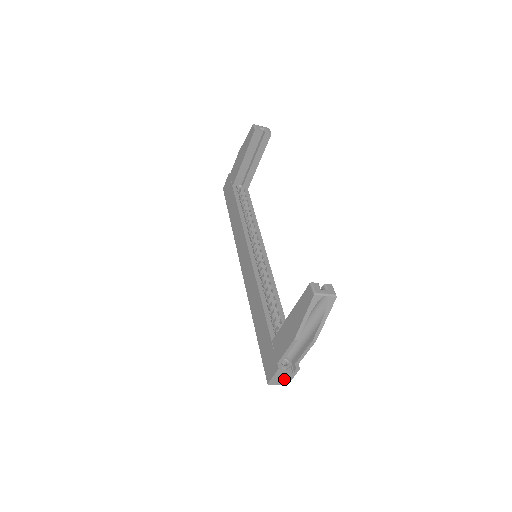
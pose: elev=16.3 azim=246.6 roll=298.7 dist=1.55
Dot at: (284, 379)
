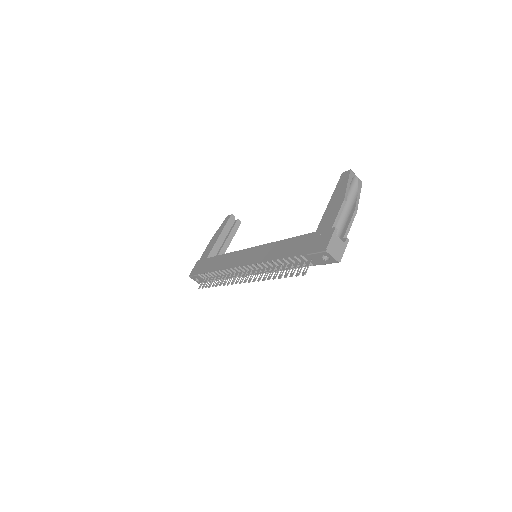
Dot at: (338, 250)
